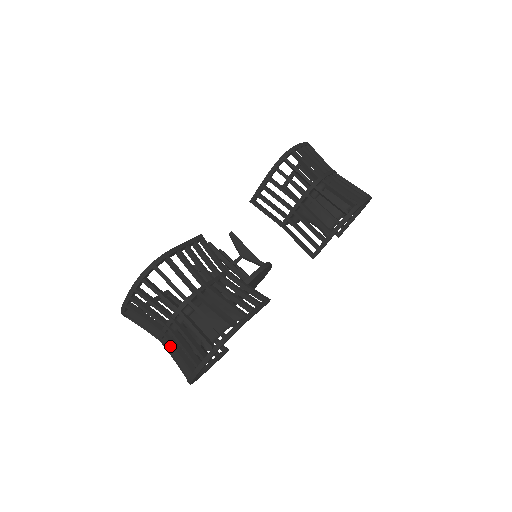
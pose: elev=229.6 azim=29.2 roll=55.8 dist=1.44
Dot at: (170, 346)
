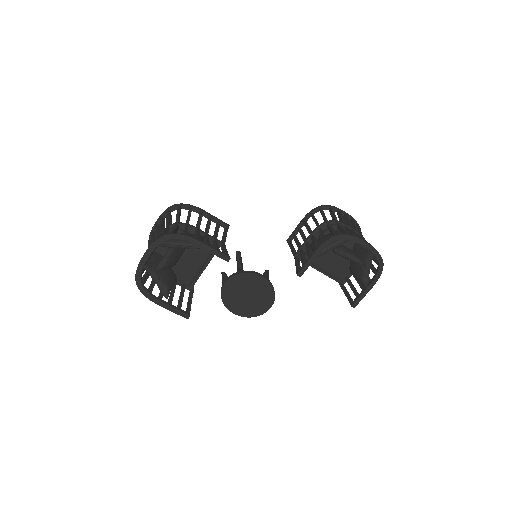
Dot at: occluded
